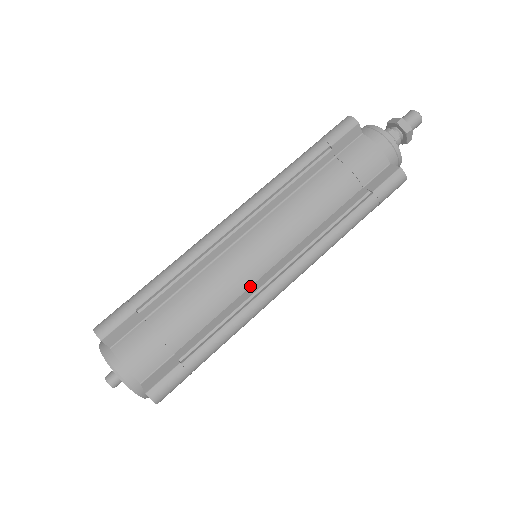
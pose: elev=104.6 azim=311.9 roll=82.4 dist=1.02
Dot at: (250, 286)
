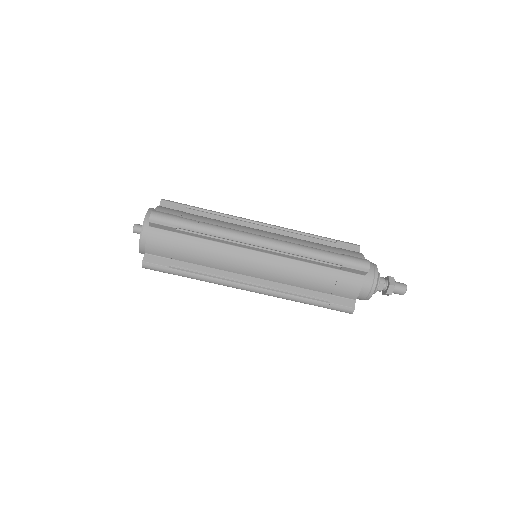
Dot at: (234, 272)
